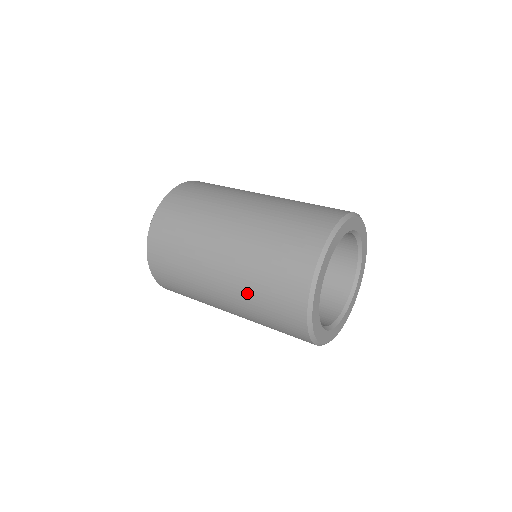
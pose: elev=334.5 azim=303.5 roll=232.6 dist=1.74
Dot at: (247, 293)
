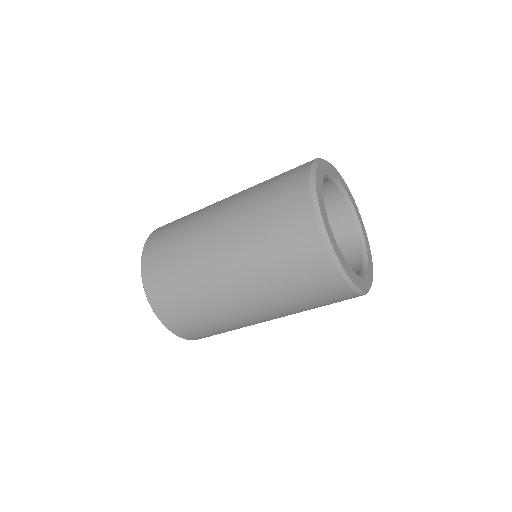
Dot at: (260, 267)
